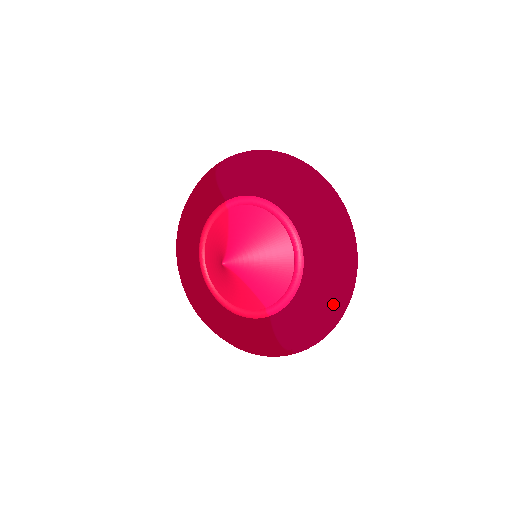
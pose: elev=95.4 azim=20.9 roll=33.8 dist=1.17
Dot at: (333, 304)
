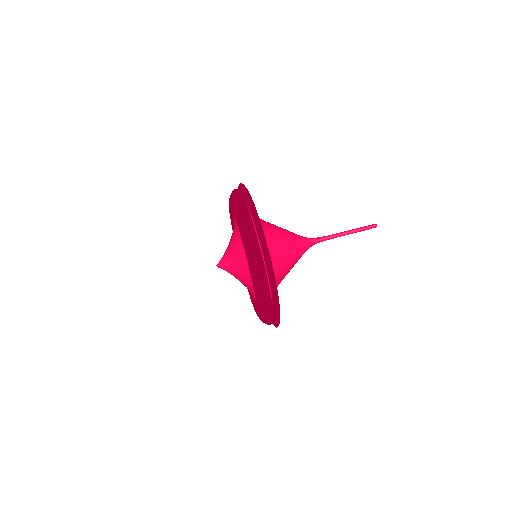
Dot at: (266, 318)
